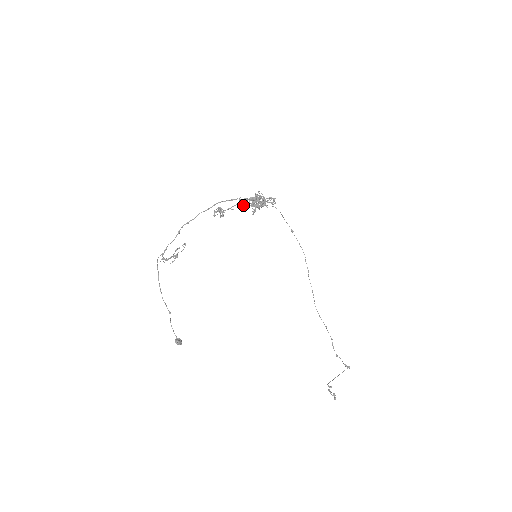
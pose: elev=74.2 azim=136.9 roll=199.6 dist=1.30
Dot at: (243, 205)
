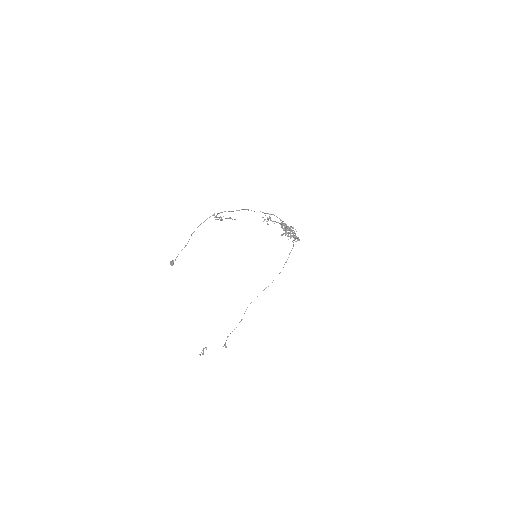
Dot at: (282, 227)
